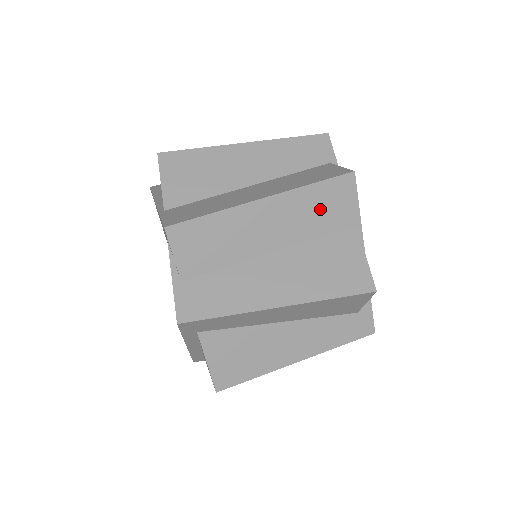
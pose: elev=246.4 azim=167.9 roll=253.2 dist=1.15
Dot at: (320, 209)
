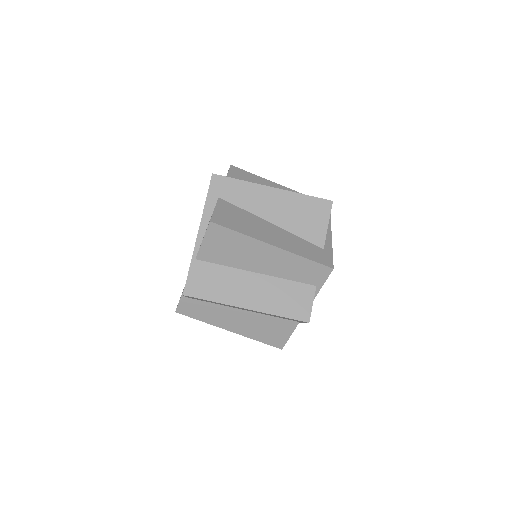
Dot at: occluded
